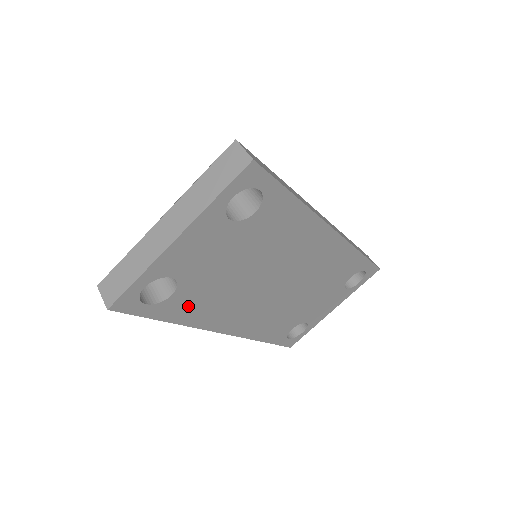
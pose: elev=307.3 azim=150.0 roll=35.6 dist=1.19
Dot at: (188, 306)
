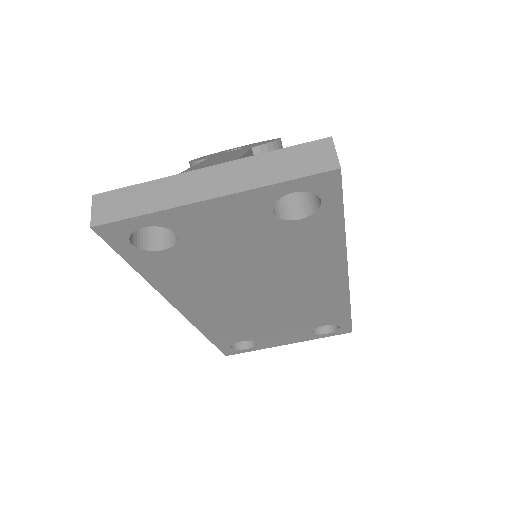
Dot at: (169, 269)
